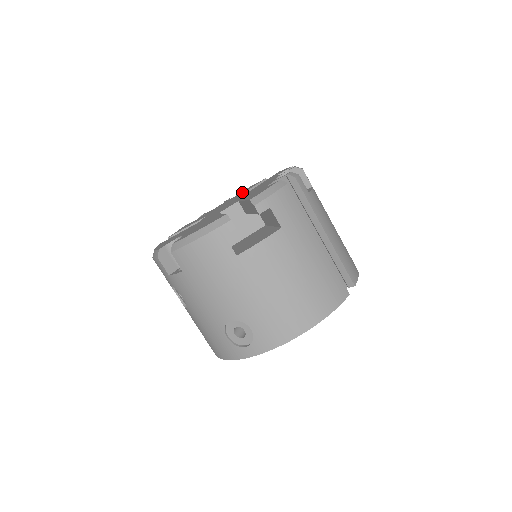
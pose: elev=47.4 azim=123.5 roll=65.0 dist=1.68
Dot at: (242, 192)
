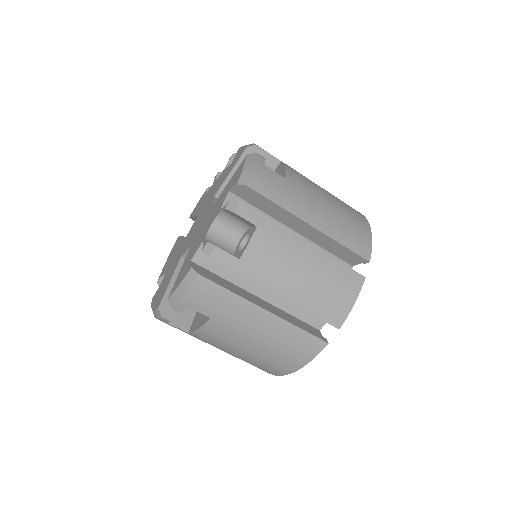
Dot at: (228, 169)
